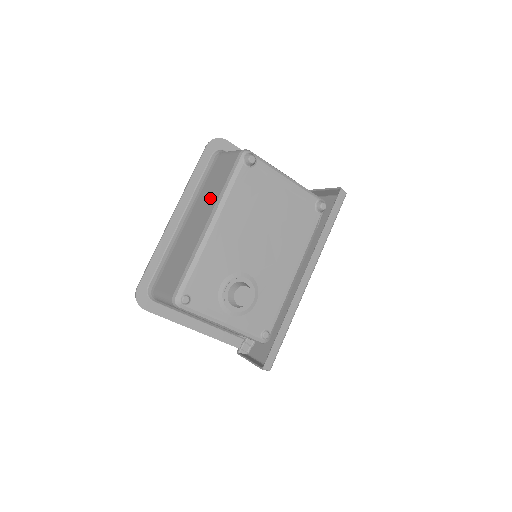
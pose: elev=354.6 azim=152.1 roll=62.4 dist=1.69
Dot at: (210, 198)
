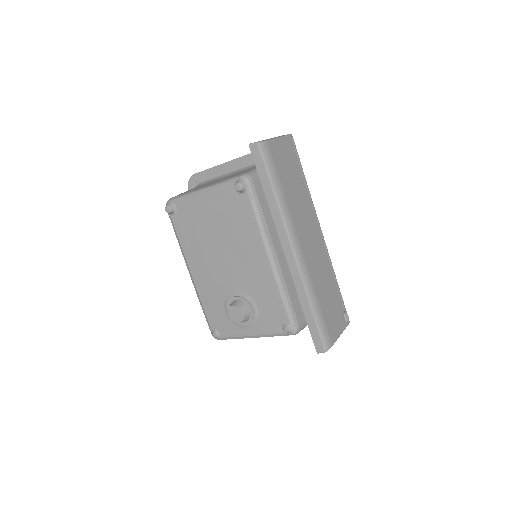
Dot at: occluded
